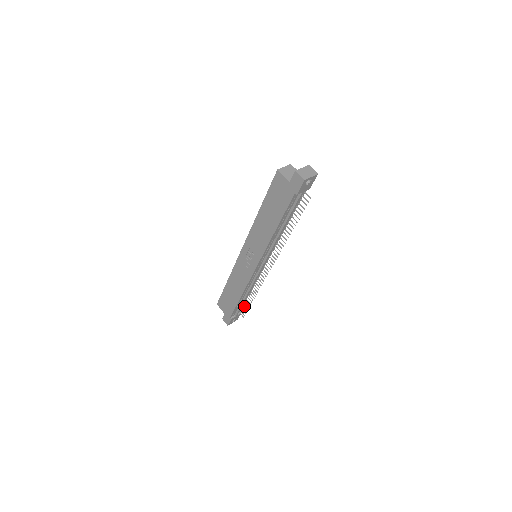
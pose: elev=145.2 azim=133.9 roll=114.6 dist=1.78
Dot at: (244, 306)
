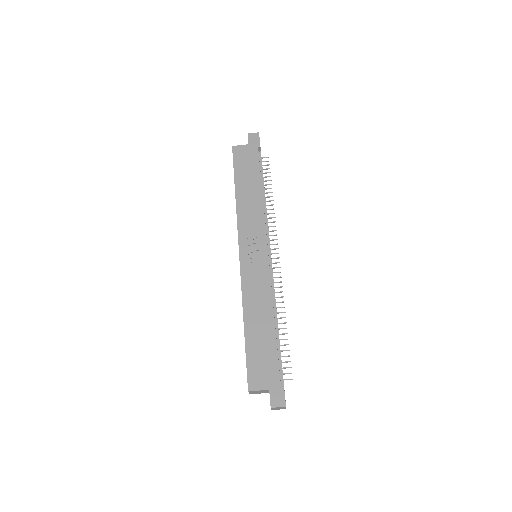
Dot at: (282, 356)
